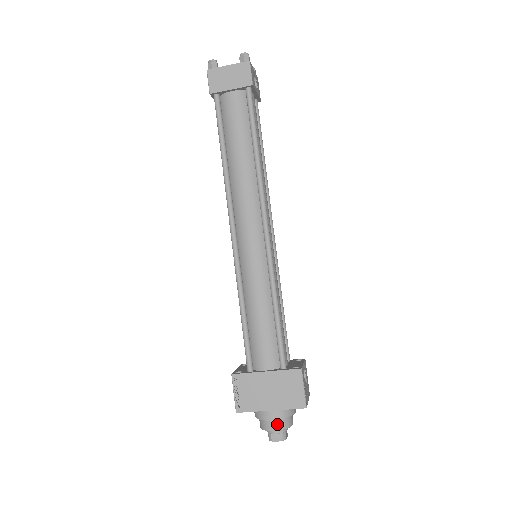
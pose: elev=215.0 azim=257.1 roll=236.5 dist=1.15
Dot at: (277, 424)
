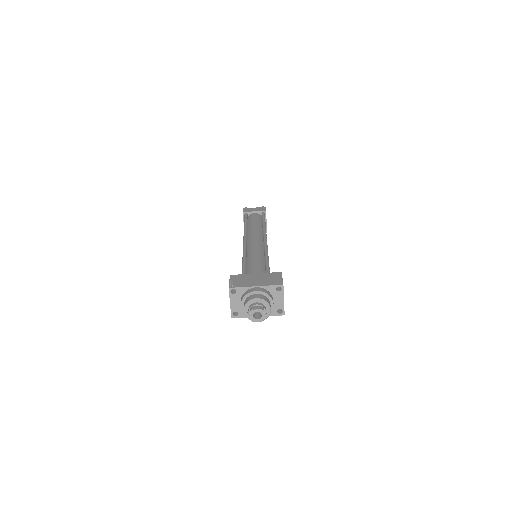
Dot at: (259, 296)
